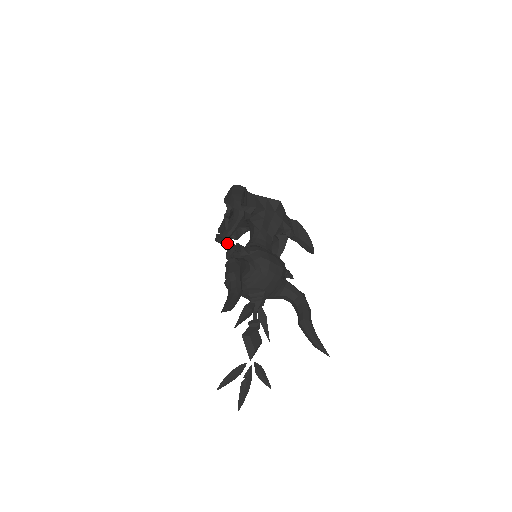
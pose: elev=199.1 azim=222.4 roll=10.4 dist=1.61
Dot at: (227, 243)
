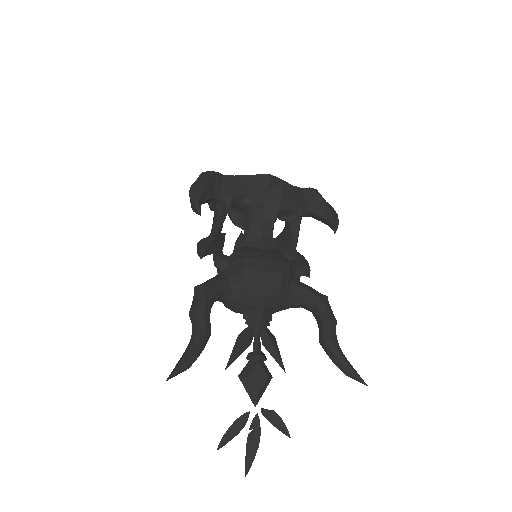
Dot at: (215, 249)
